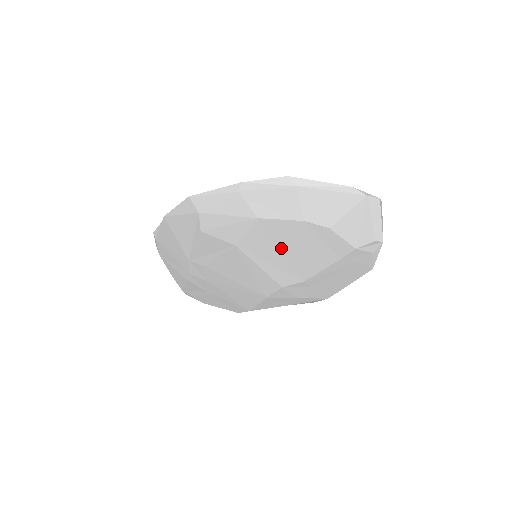
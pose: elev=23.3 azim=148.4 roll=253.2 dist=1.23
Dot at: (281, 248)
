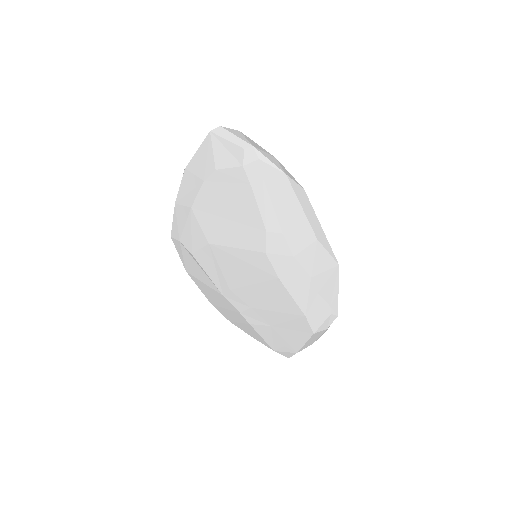
Dot at: (223, 217)
